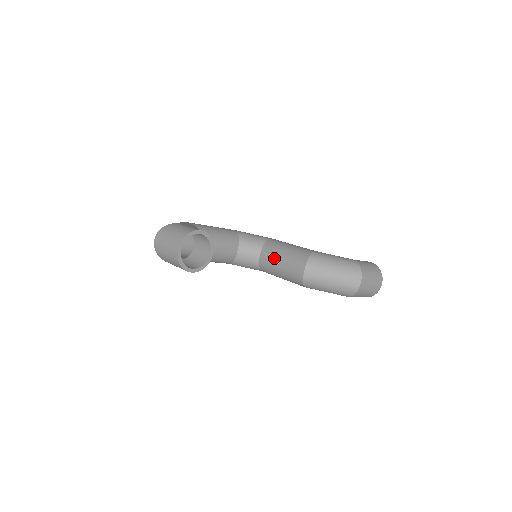
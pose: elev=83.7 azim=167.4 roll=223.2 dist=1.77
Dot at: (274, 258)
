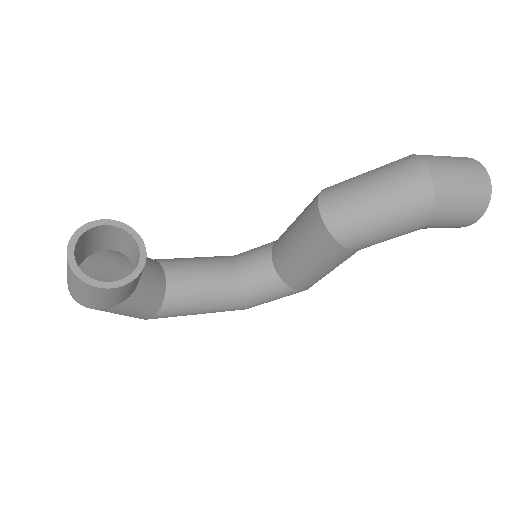
Dot at: (285, 244)
